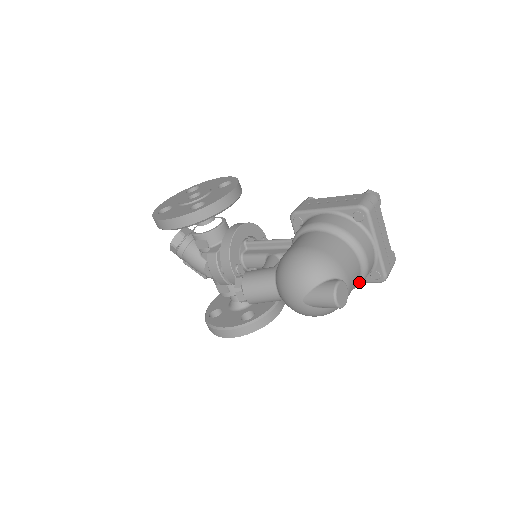
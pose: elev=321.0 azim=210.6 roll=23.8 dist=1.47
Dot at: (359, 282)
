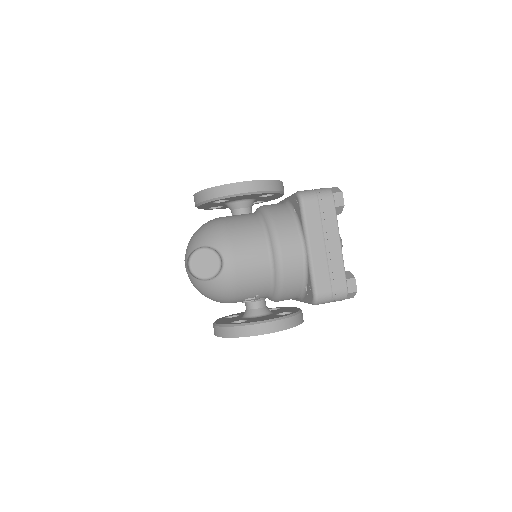
Dot at: (275, 285)
